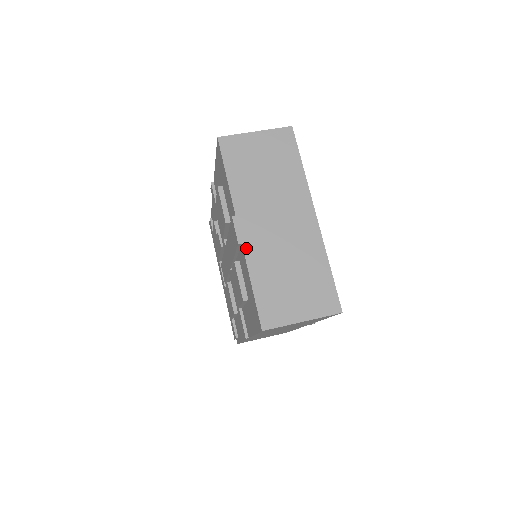
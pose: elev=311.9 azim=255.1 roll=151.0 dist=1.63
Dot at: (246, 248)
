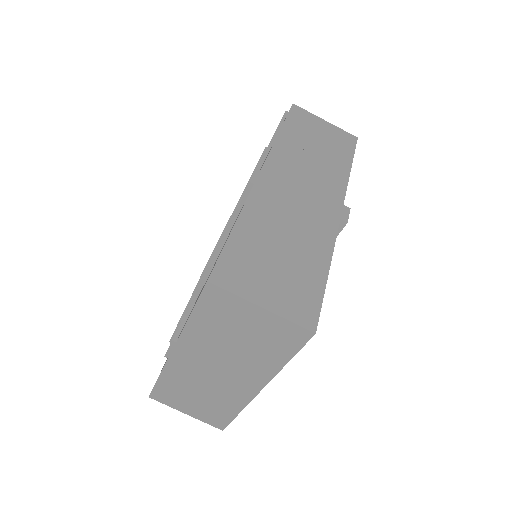
Dot at: (170, 363)
